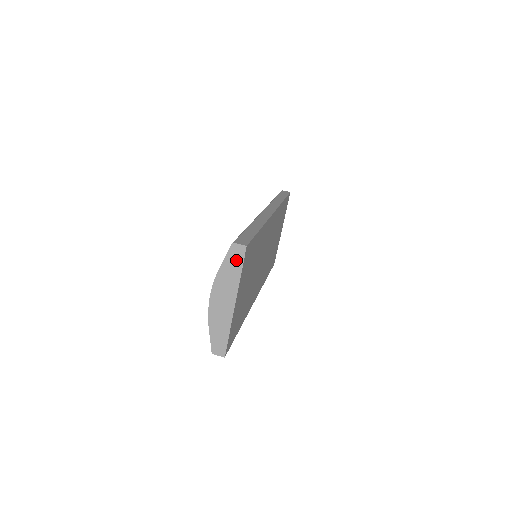
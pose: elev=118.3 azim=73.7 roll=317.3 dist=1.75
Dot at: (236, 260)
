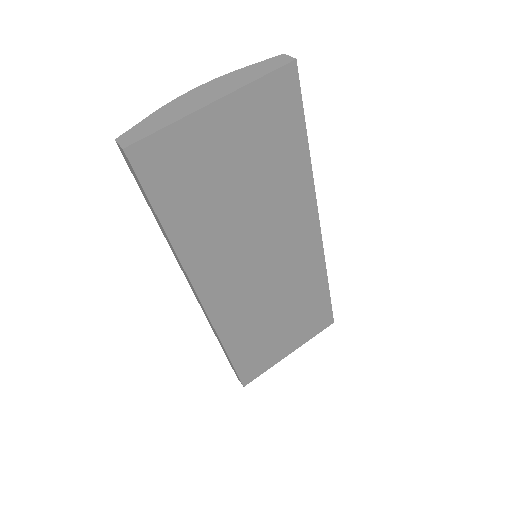
Dot at: (269, 66)
